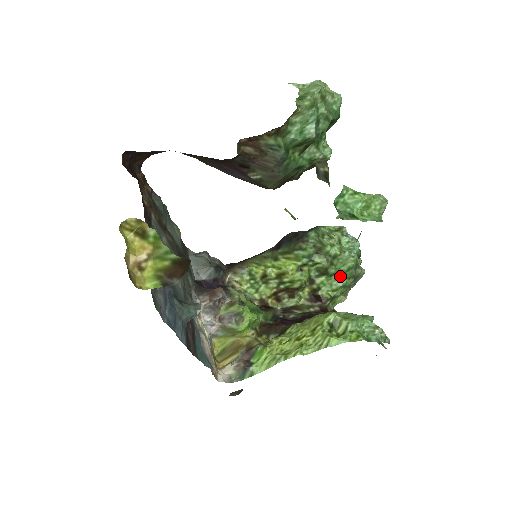
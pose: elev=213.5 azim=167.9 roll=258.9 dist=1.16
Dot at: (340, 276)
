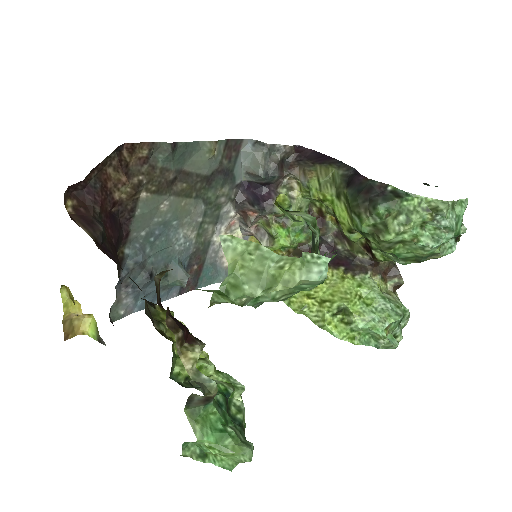
Dot at: (398, 258)
